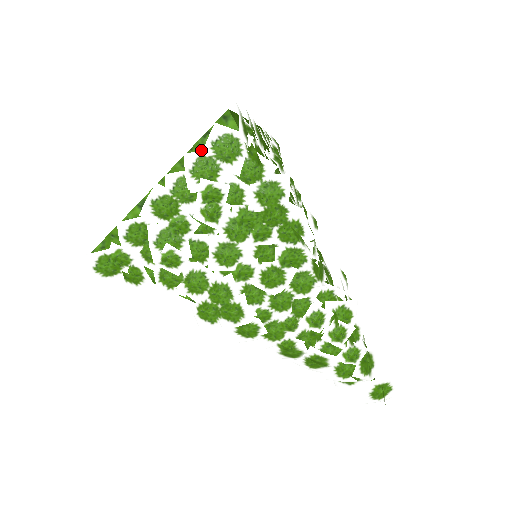
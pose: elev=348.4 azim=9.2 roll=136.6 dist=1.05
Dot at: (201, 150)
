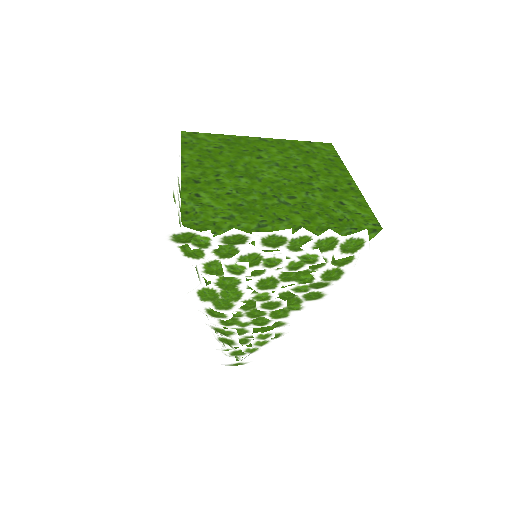
Dot at: (339, 232)
